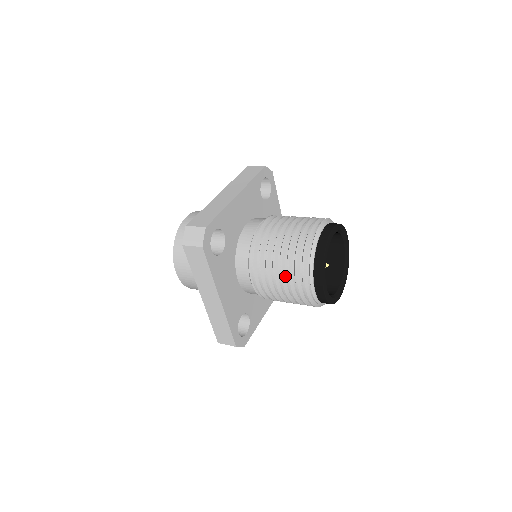
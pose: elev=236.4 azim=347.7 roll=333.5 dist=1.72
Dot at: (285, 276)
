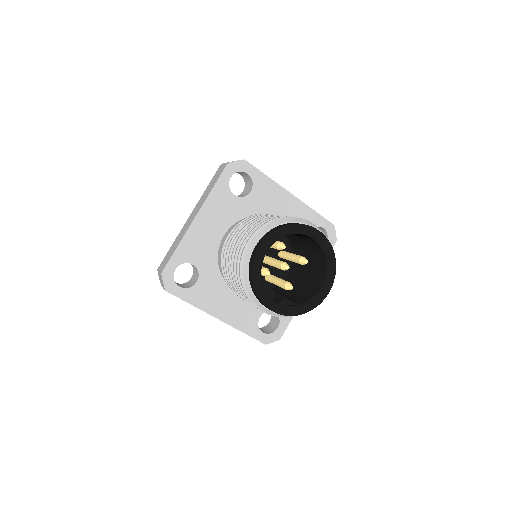
Dot at: occluded
